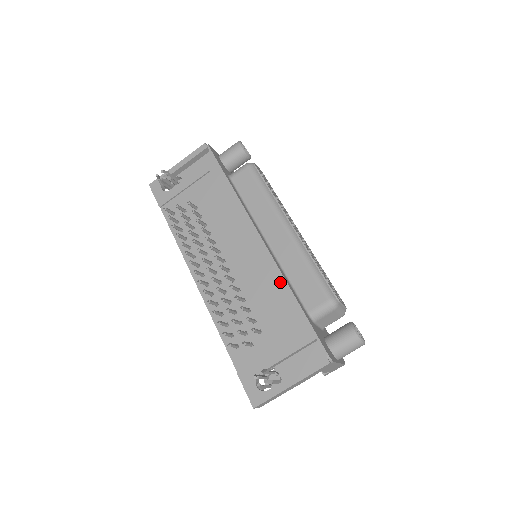
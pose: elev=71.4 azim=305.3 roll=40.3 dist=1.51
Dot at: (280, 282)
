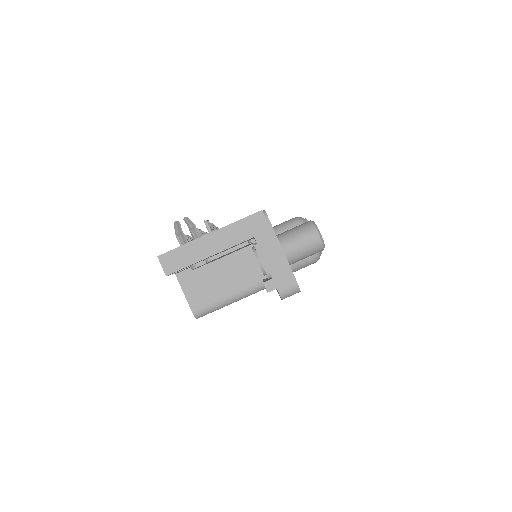
Dot at: occluded
